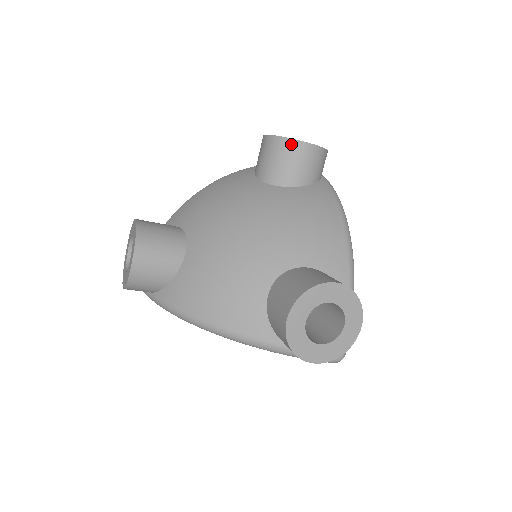
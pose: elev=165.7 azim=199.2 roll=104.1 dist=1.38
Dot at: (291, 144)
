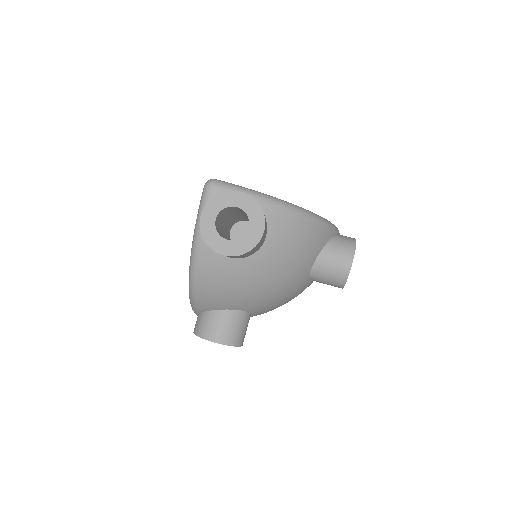
Dot at: occluded
